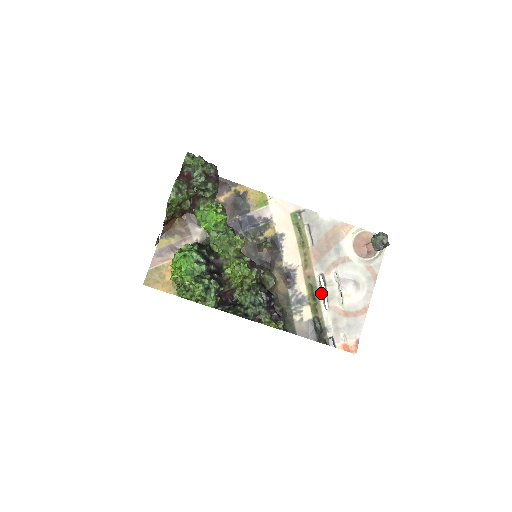
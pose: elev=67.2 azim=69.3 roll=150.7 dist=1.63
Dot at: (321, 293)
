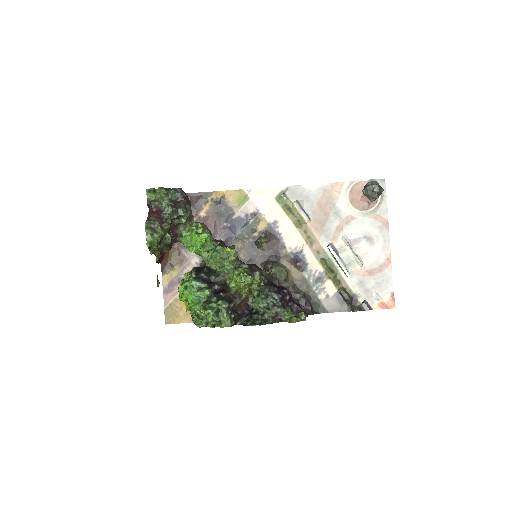
Dot at: (337, 263)
